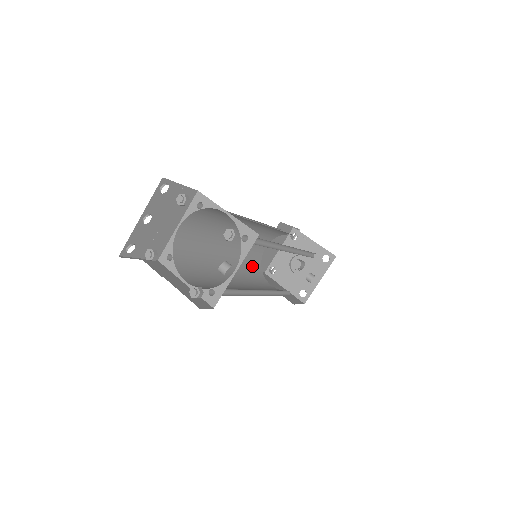
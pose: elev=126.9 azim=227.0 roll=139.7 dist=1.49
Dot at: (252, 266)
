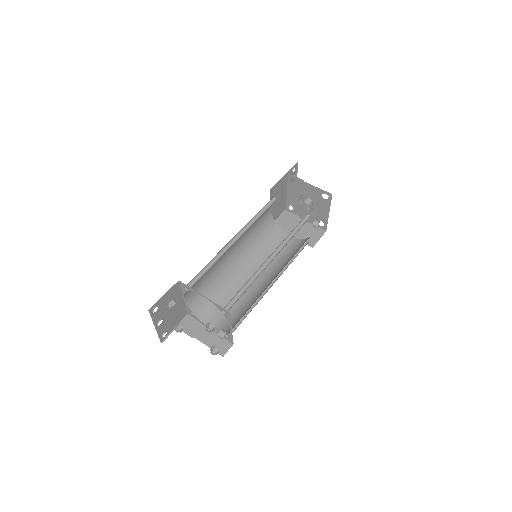
Dot at: (266, 234)
